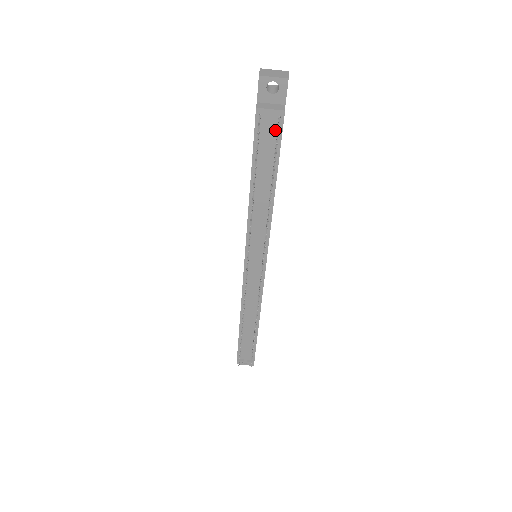
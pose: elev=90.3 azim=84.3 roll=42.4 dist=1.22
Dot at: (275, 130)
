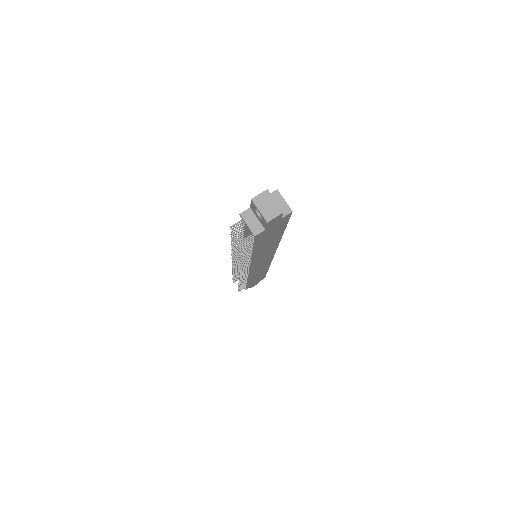
Dot at: occluded
